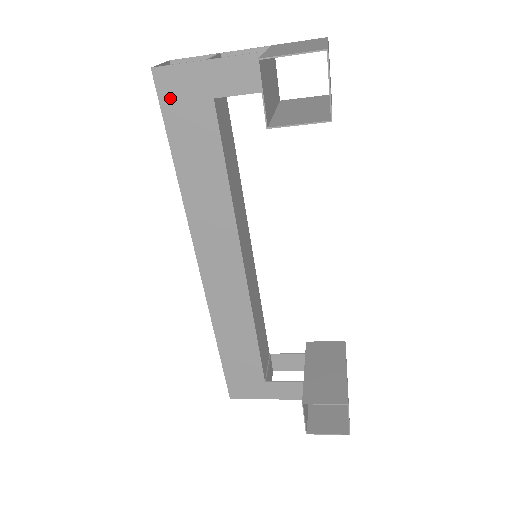
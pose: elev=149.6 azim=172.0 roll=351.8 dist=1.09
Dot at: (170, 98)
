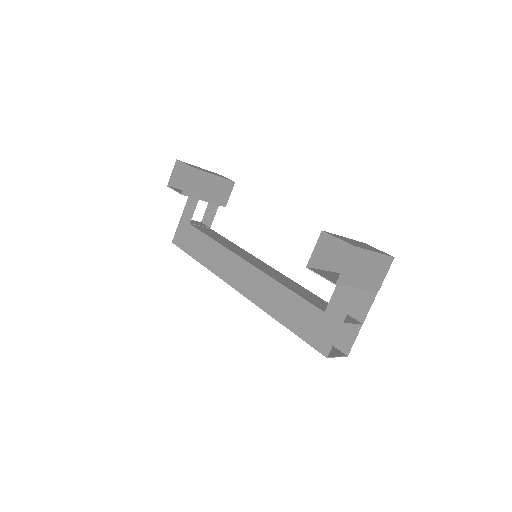
Dot at: (181, 242)
